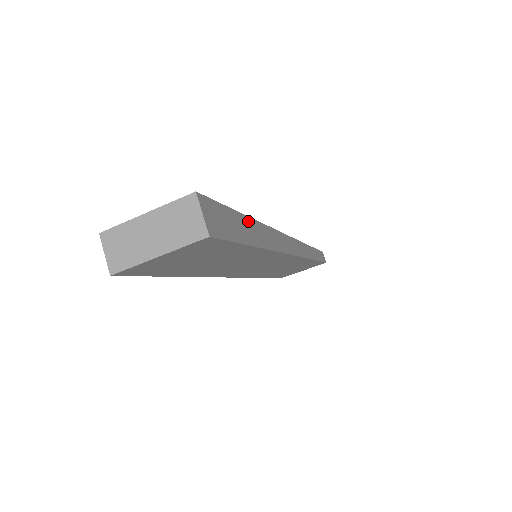
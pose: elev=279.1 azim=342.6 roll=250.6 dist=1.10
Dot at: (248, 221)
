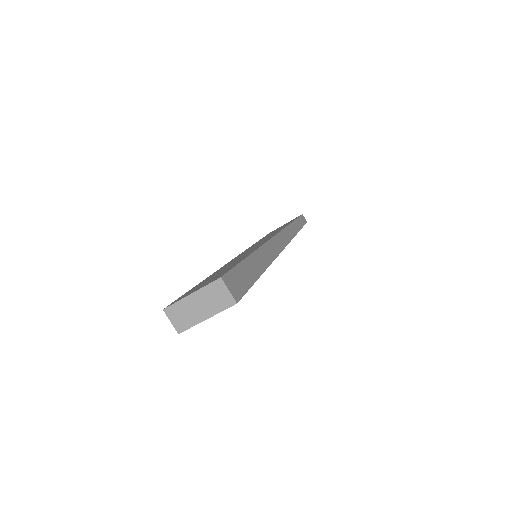
Dot at: (251, 259)
